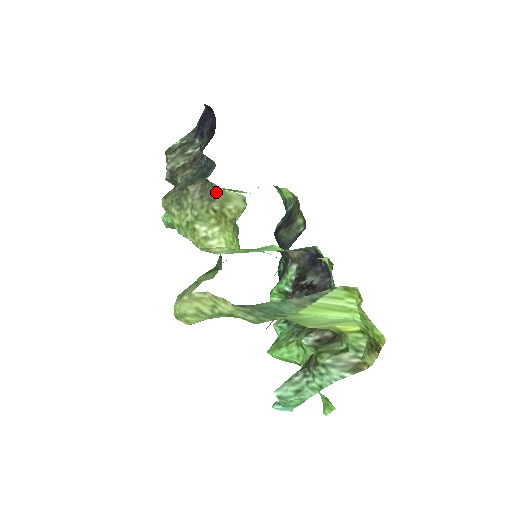
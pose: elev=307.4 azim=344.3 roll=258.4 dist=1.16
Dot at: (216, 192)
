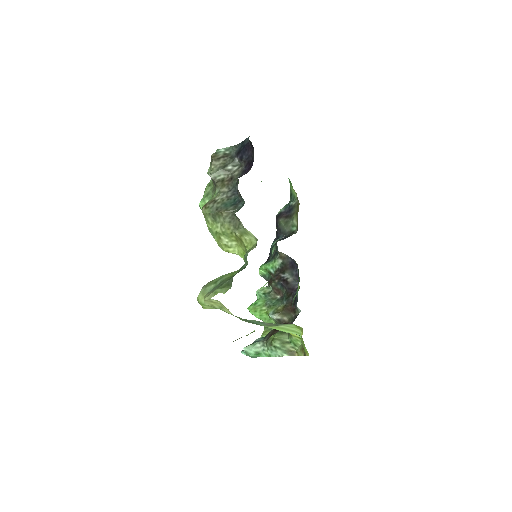
Dot at: (240, 225)
